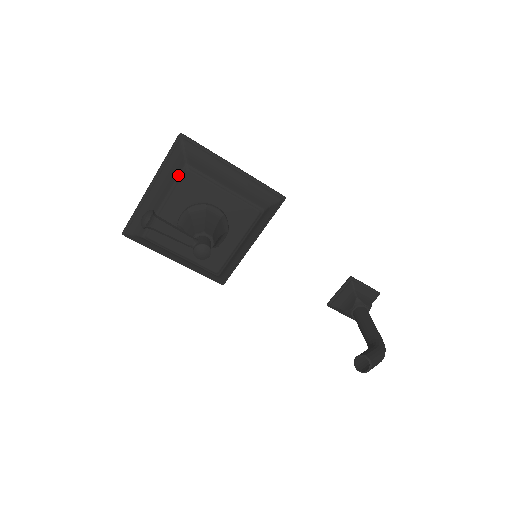
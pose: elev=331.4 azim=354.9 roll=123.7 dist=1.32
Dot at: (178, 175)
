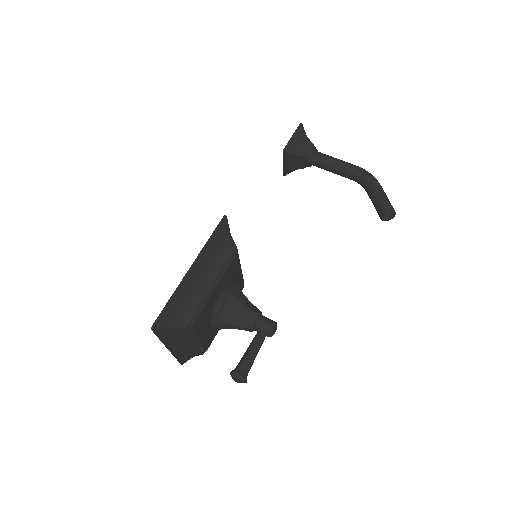
Dot at: (188, 333)
